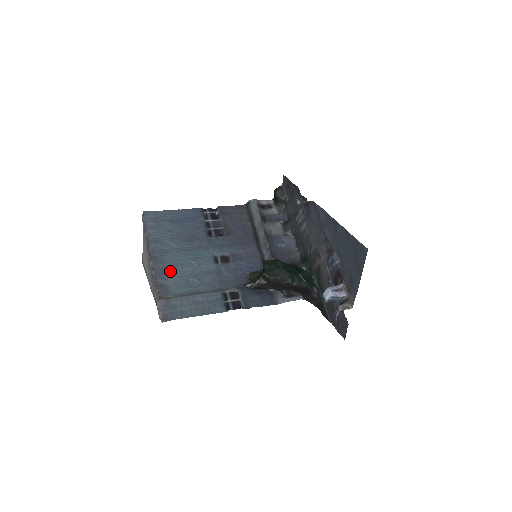
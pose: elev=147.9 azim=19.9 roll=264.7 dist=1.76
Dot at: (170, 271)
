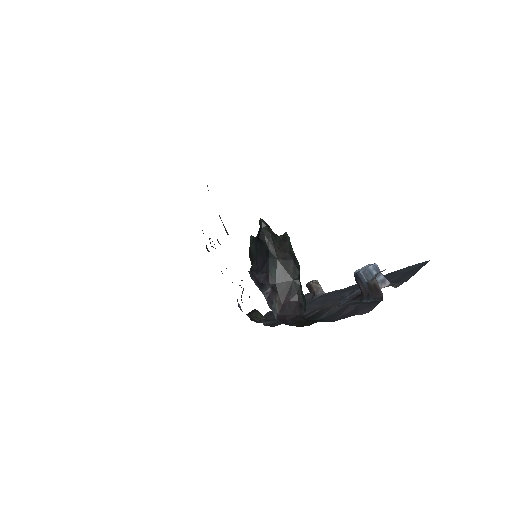
Dot at: occluded
